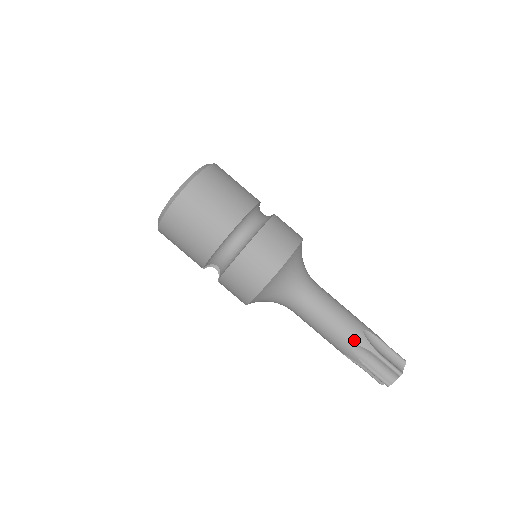
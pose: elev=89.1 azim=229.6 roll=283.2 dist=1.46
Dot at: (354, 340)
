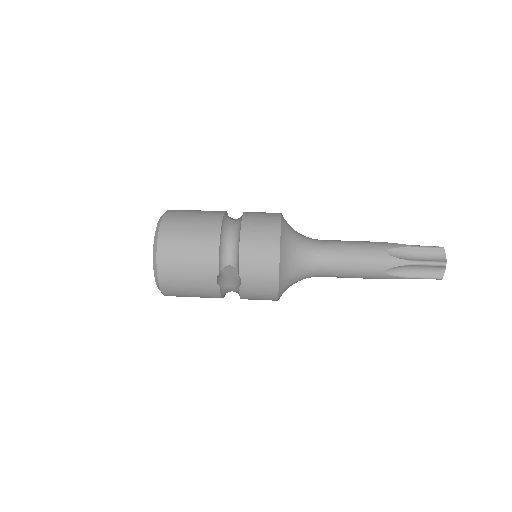
Dot at: (384, 248)
